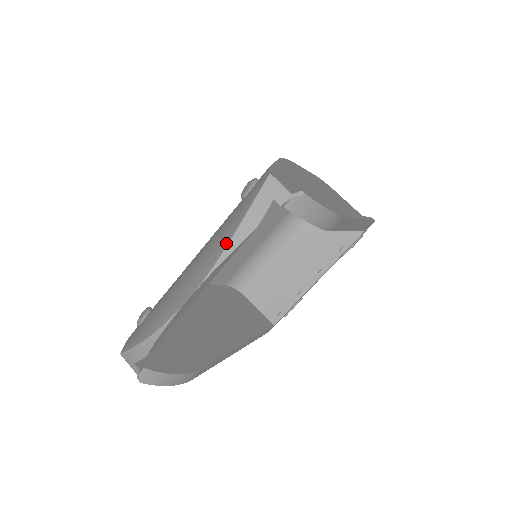
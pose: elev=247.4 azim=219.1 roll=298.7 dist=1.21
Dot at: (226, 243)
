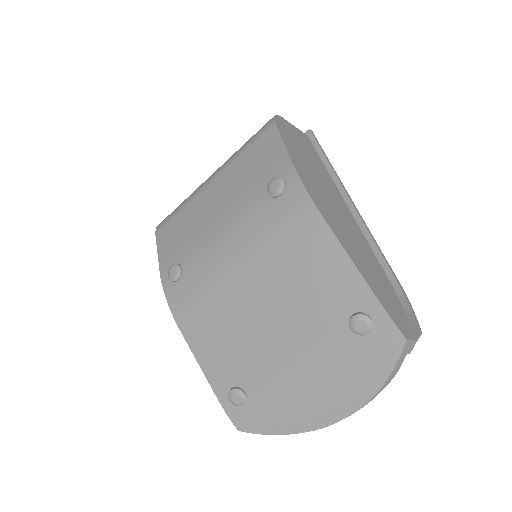
Dot at: (374, 392)
